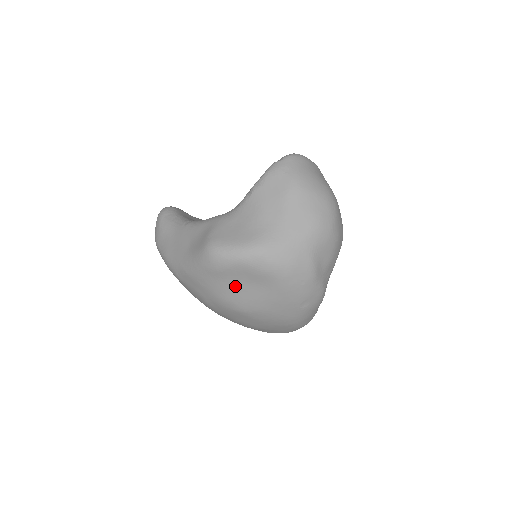
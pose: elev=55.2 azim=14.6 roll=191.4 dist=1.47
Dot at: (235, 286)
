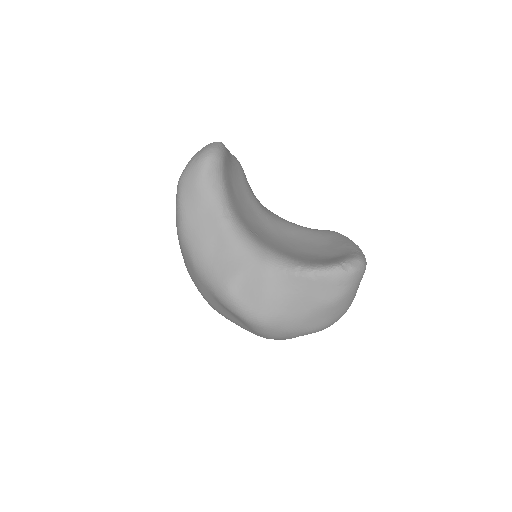
Dot at: (224, 310)
